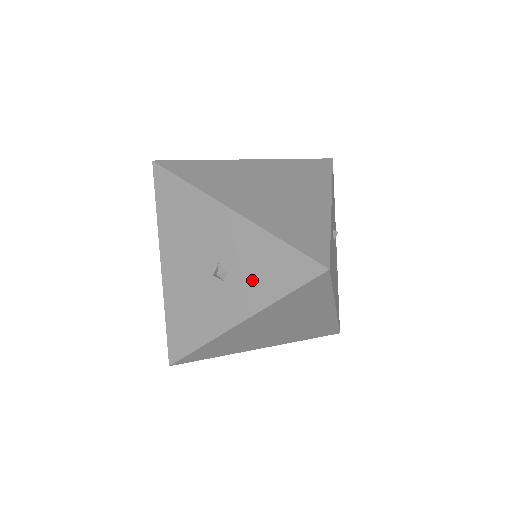
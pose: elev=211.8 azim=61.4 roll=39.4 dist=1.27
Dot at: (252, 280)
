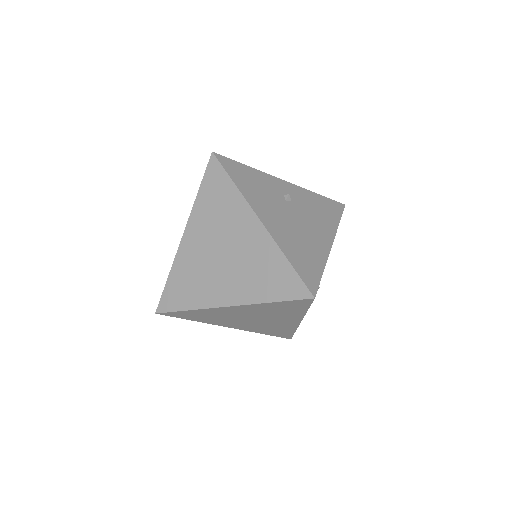
Dot at: occluded
